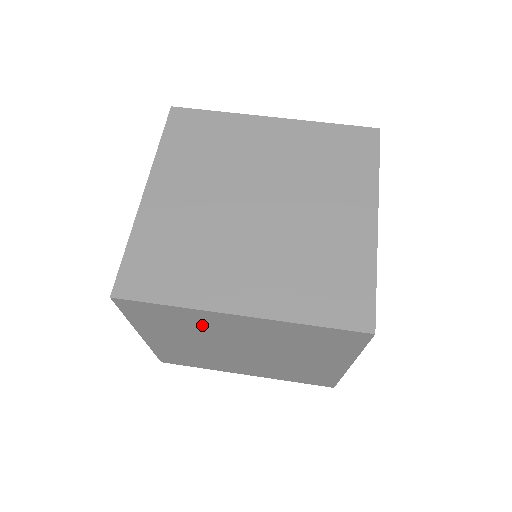
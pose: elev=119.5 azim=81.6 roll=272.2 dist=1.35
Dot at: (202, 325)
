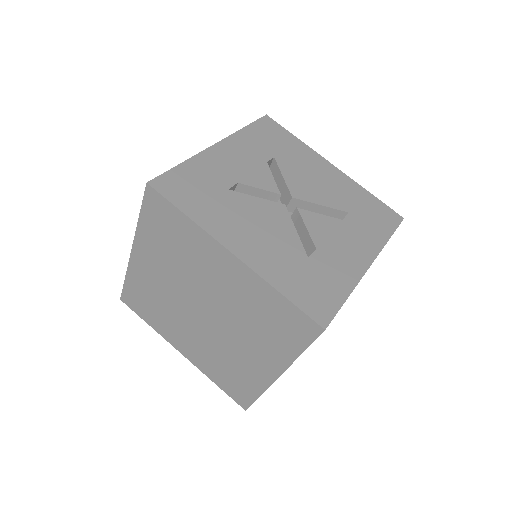
Dot at: occluded
